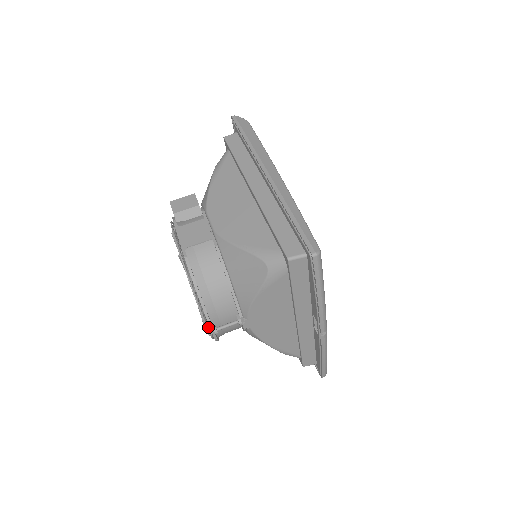
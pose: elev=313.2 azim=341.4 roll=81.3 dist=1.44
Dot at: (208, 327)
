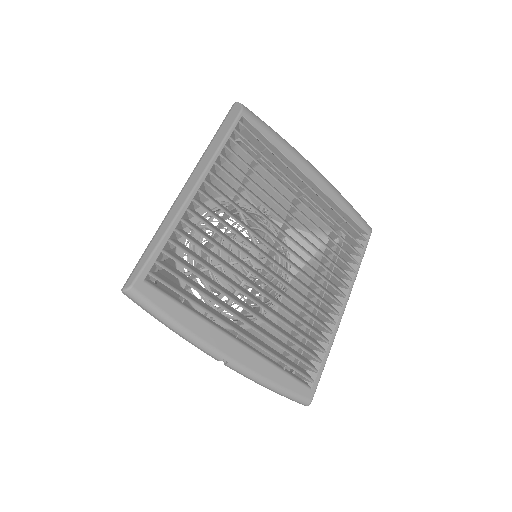
Dot at: occluded
